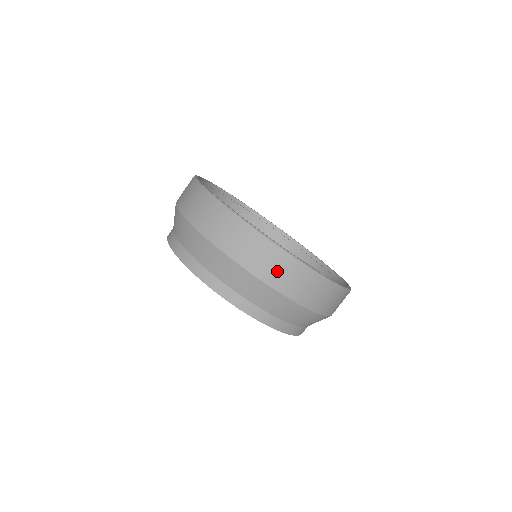
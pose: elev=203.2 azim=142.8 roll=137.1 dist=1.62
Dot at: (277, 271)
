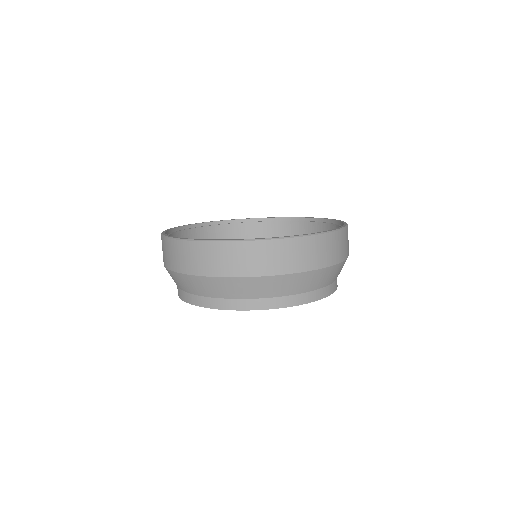
Dot at: (187, 259)
